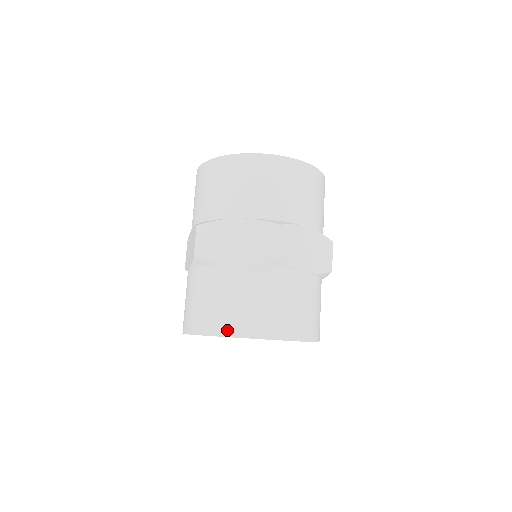
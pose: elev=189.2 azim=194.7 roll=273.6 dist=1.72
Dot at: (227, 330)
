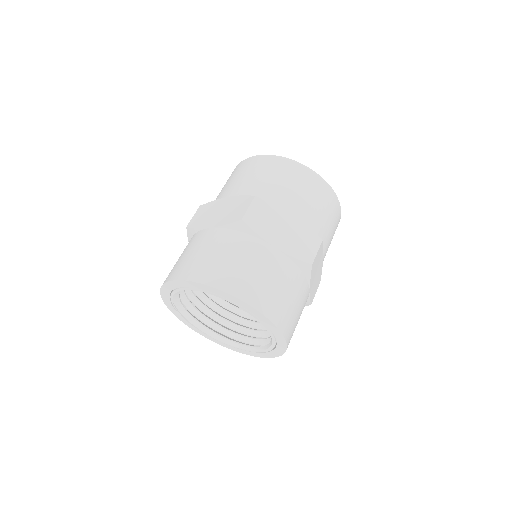
Dot at: (248, 297)
